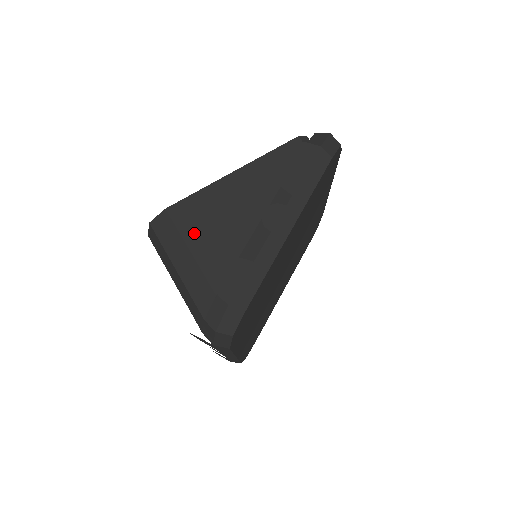
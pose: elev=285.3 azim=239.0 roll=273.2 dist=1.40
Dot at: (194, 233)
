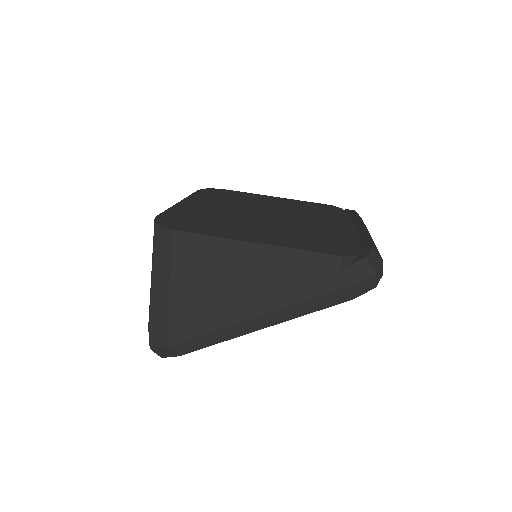
Dot at: (183, 270)
